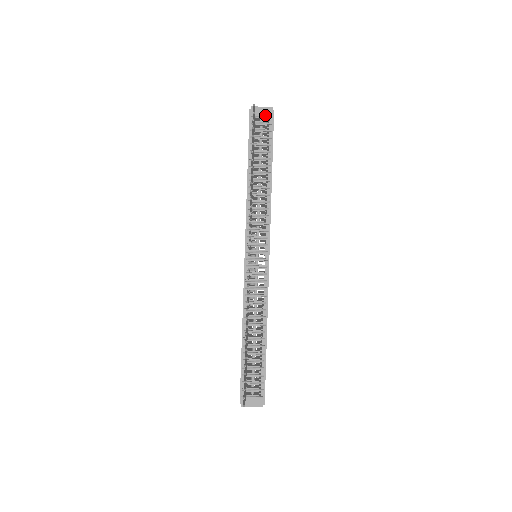
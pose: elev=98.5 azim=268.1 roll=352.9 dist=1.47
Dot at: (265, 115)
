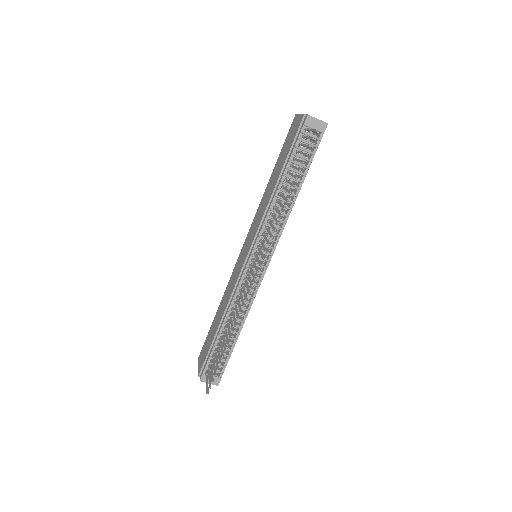
Dot at: (318, 129)
